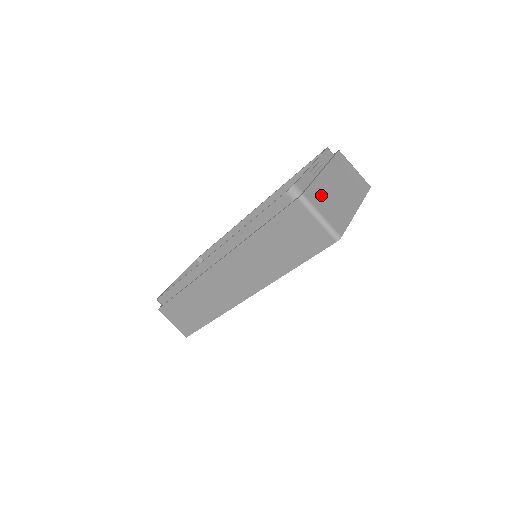
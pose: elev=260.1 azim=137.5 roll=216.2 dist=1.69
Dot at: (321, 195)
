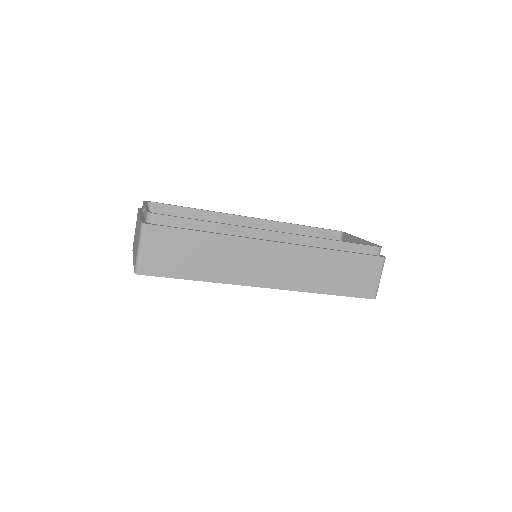
Dot at: occluded
